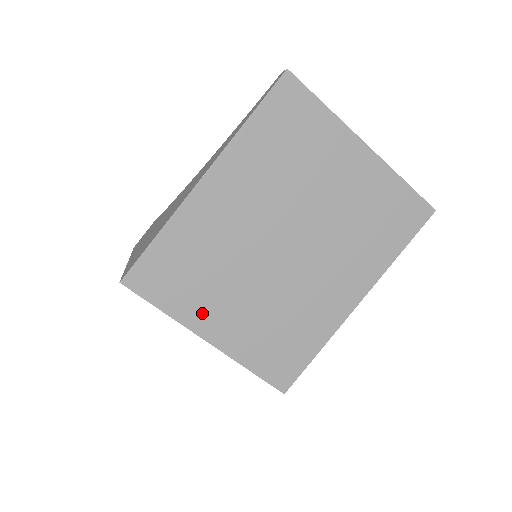
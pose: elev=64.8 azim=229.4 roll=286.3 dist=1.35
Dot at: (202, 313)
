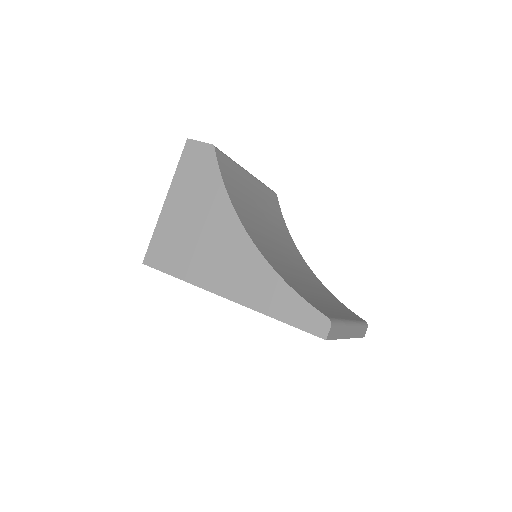
Dot at: occluded
